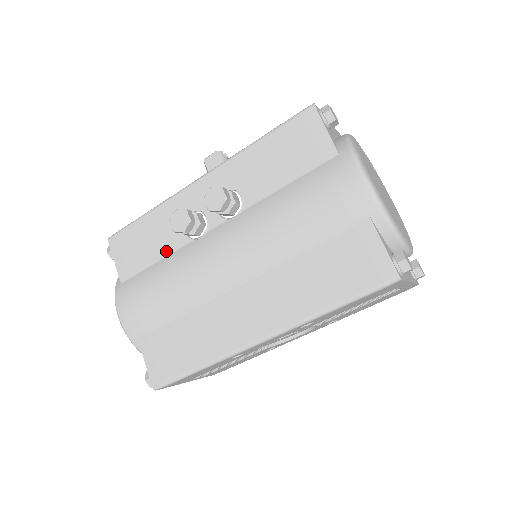
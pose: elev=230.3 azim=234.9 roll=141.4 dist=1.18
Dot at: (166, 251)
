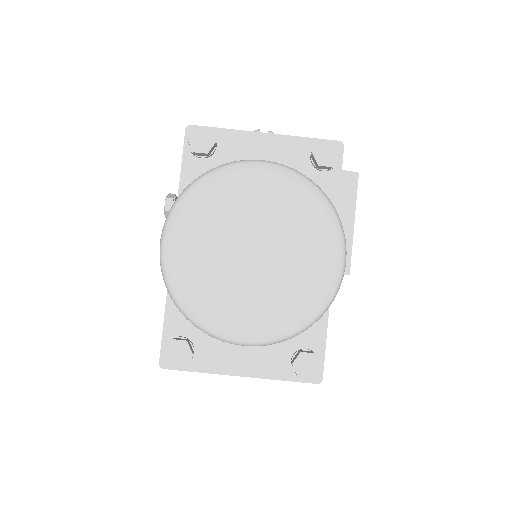
Dot at: occluded
